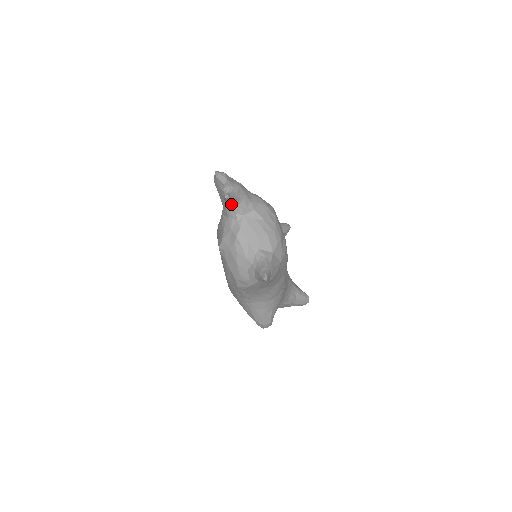
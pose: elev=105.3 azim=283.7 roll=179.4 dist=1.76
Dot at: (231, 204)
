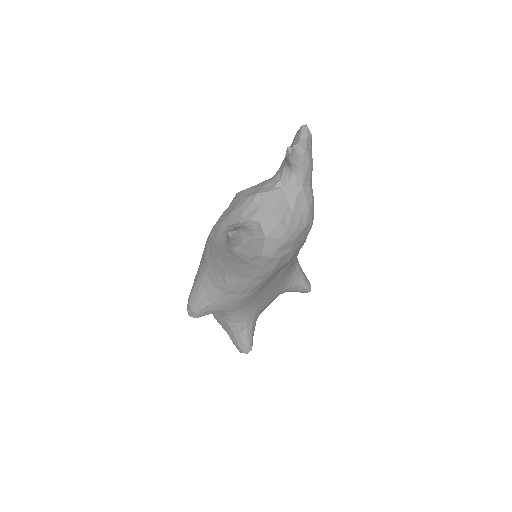
Dot at: (286, 167)
